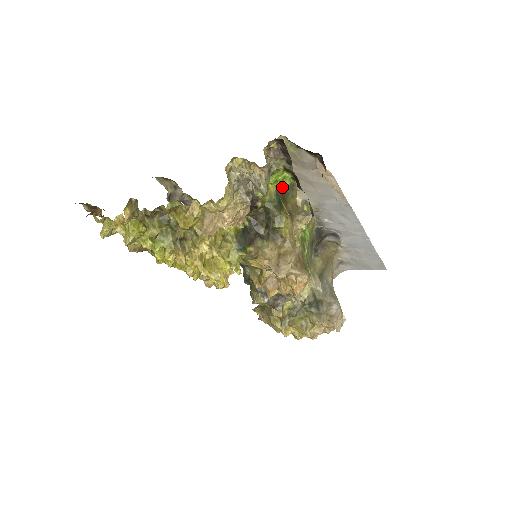
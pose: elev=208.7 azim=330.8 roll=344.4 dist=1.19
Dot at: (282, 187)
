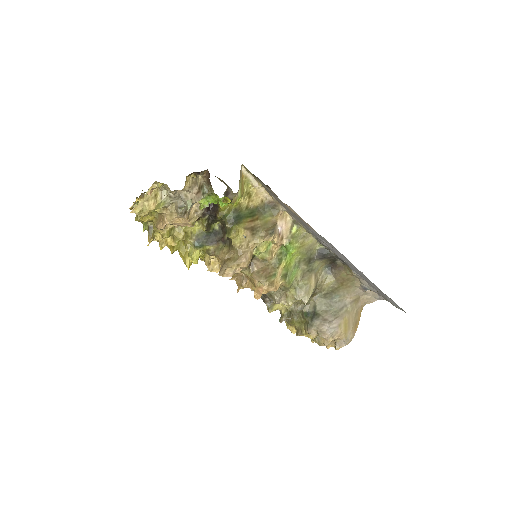
Dot at: (258, 205)
